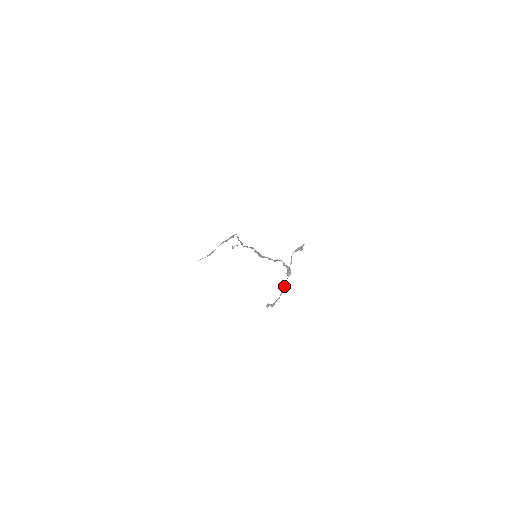
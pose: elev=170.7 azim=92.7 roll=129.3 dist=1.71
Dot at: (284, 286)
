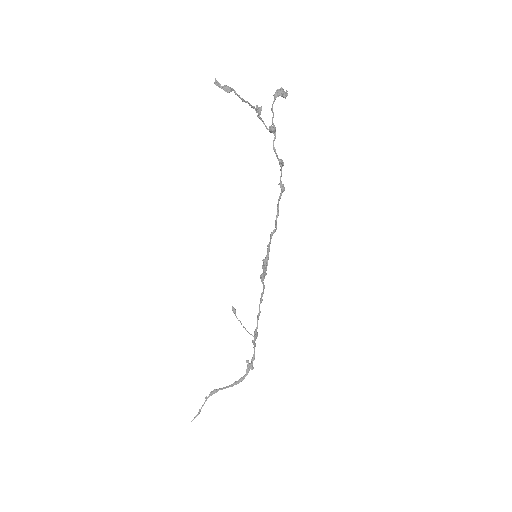
Dot at: (256, 109)
